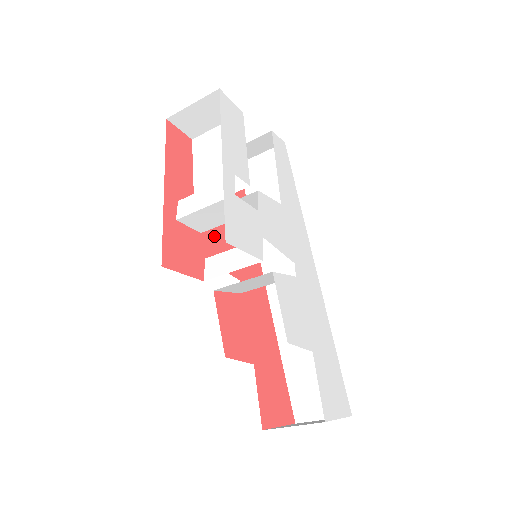
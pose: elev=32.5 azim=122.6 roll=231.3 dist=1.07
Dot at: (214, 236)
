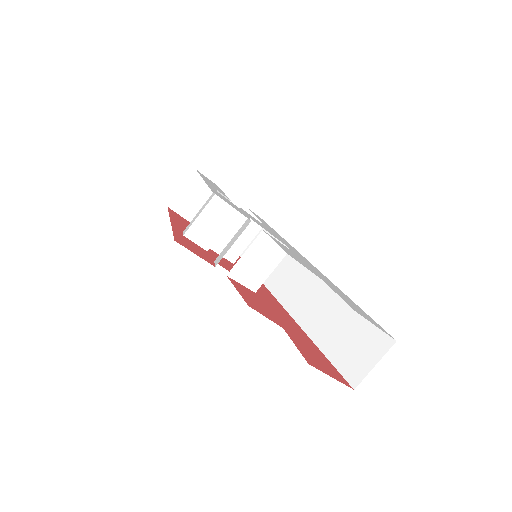
Dot at: occluded
